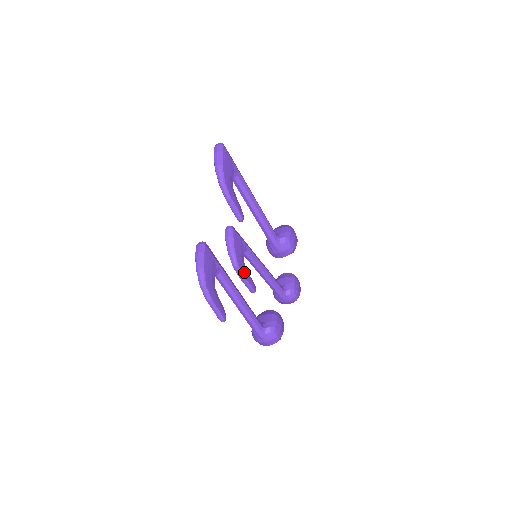
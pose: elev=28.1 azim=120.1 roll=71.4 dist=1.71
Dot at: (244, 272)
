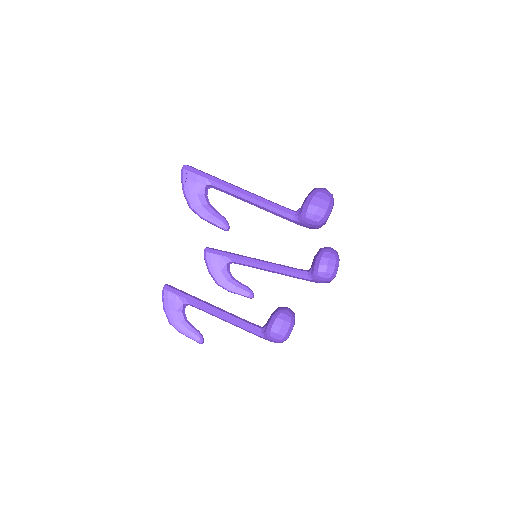
Dot at: (229, 286)
